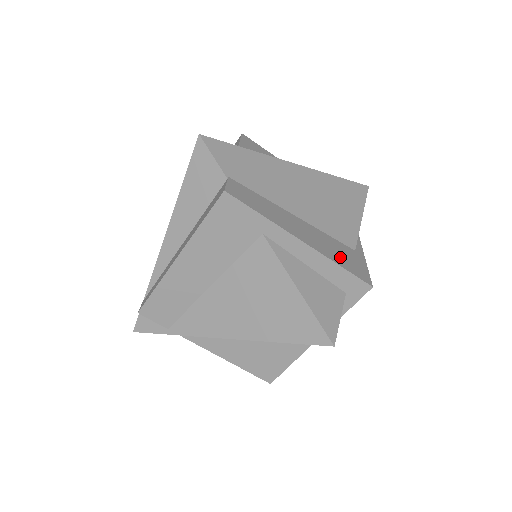
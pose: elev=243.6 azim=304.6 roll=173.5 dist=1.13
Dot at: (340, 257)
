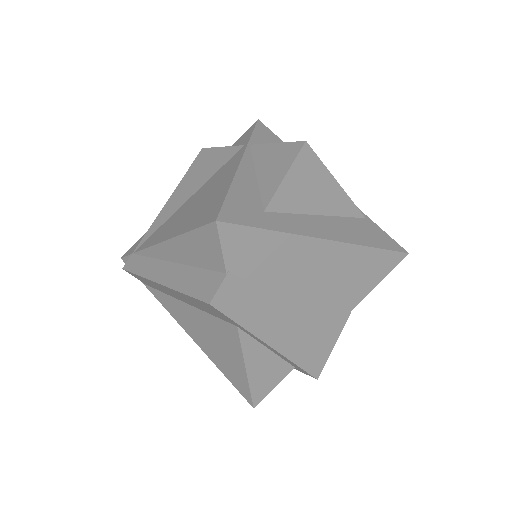
Dot at: (305, 350)
